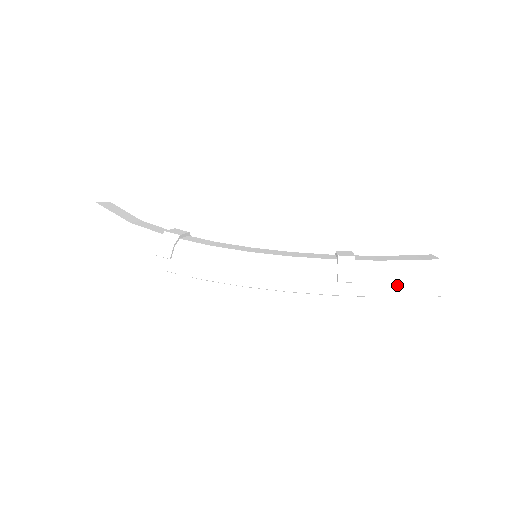
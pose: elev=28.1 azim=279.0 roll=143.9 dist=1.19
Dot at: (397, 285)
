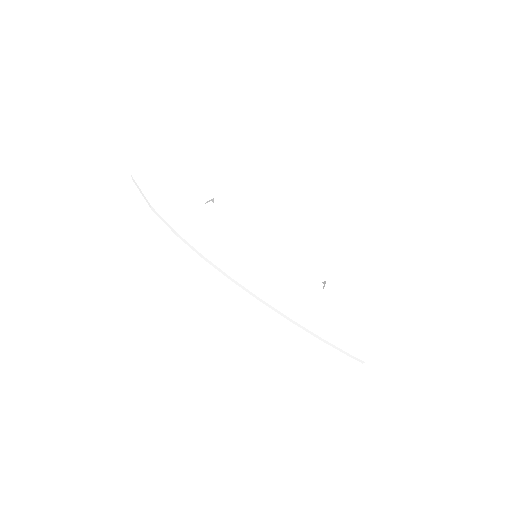
Dot at: (364, 316)
